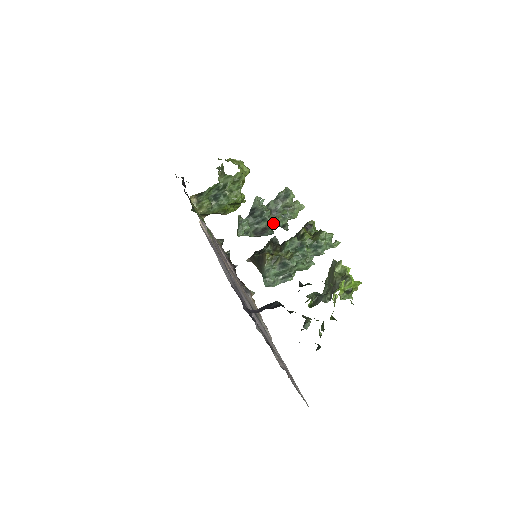
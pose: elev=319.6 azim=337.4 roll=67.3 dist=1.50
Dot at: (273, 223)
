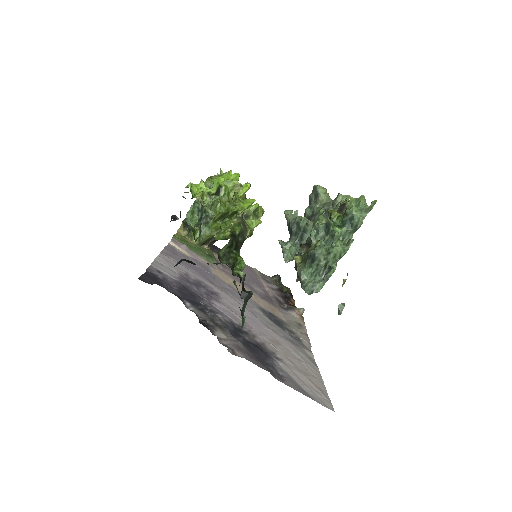
Dot at: occluded
